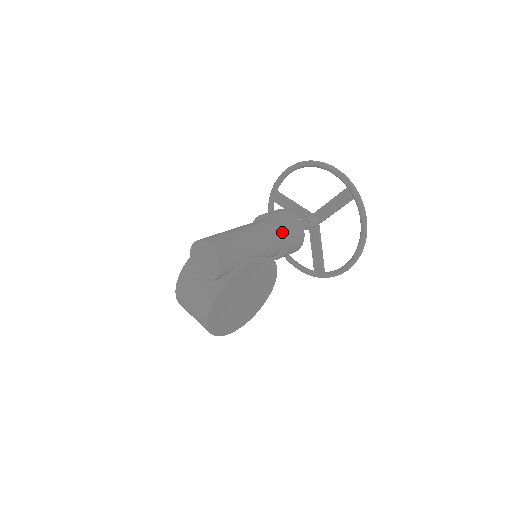
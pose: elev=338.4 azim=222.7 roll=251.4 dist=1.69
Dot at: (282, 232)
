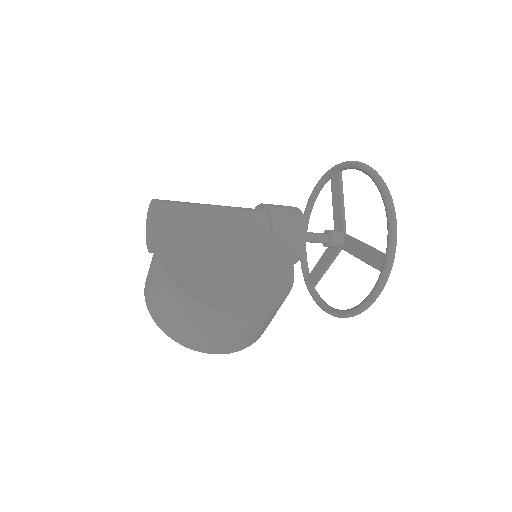
Dot at: (260, 207)
